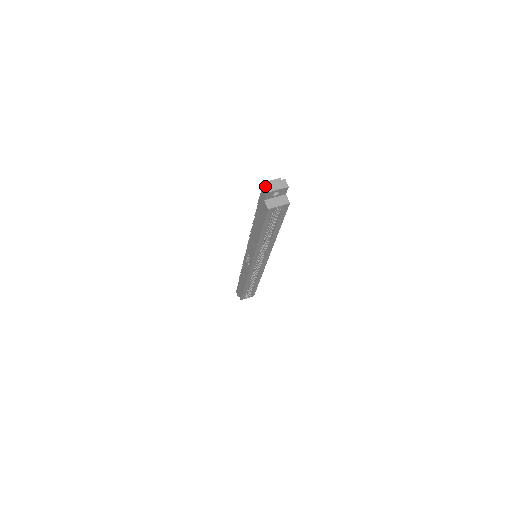
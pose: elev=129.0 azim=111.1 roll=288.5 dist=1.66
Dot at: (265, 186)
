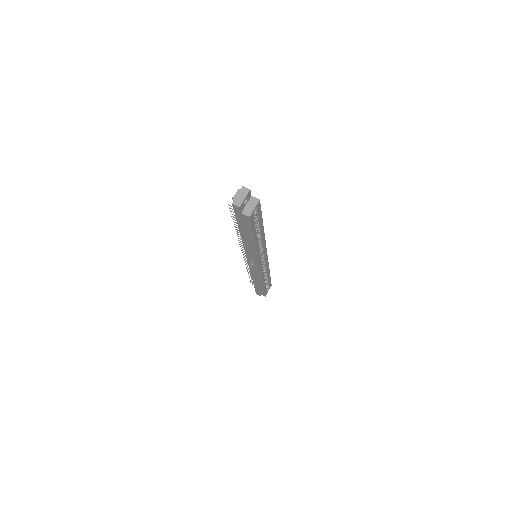
Dot at: (234, 203)
